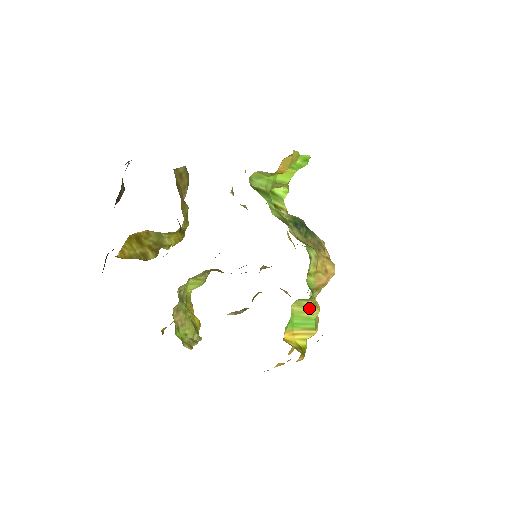
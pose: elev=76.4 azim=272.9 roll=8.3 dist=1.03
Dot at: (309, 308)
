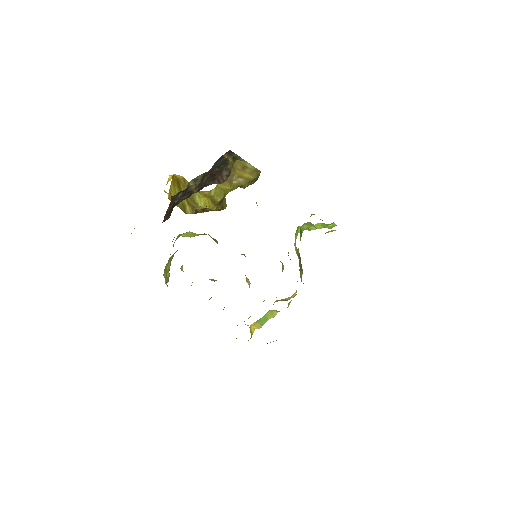
Dot at: (273, 314)
